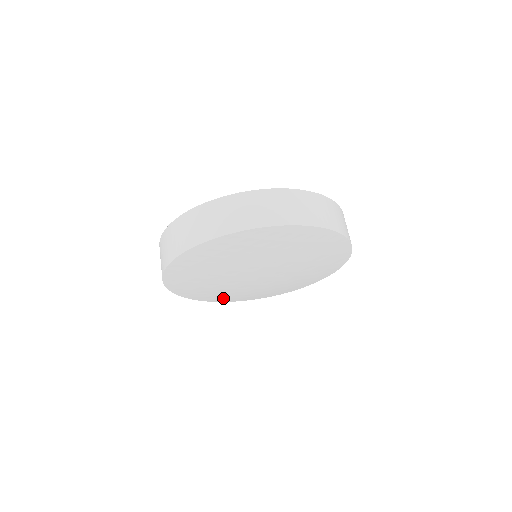
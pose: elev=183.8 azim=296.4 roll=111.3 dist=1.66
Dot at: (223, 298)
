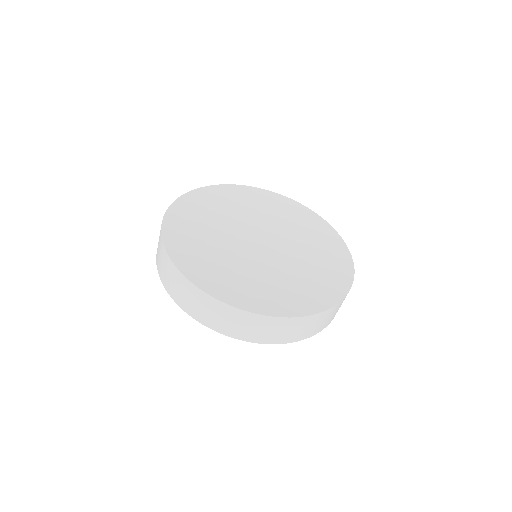
Dot at: occluded
